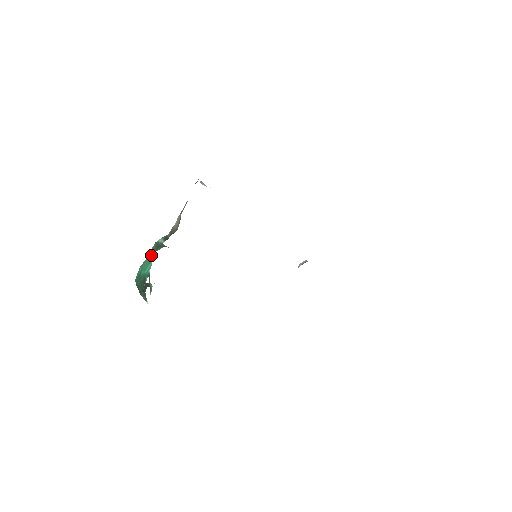
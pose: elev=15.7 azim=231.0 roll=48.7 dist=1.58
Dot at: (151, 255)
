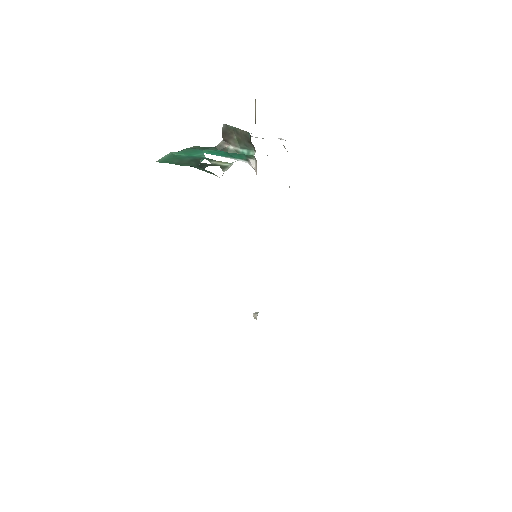
Dot at: (196, 149)
